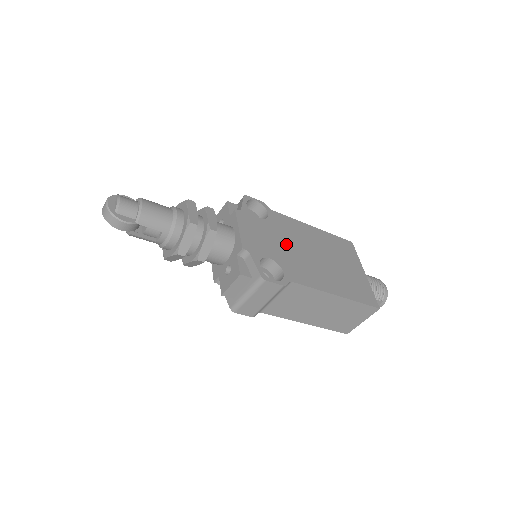
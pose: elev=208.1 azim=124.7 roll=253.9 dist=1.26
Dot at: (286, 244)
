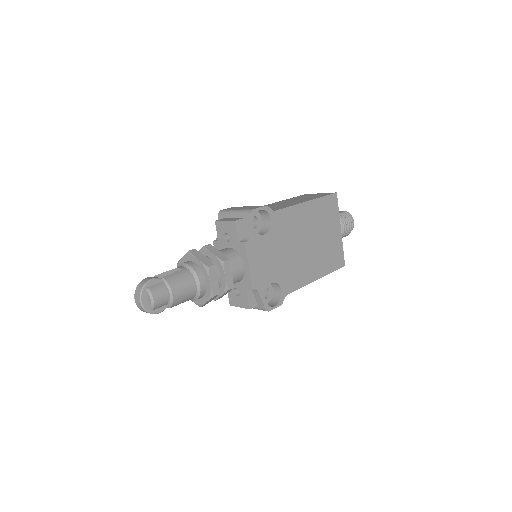
Dot at: (284, 251)
